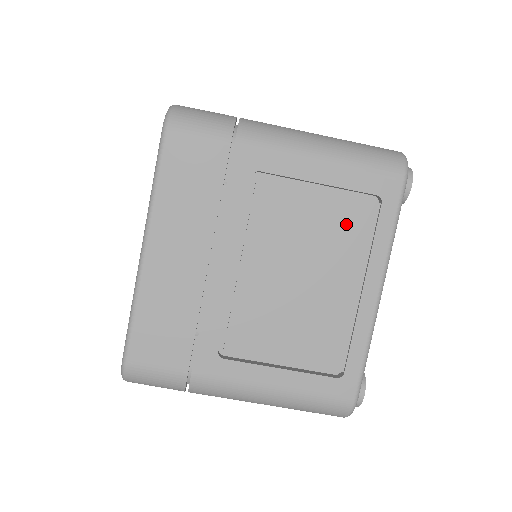
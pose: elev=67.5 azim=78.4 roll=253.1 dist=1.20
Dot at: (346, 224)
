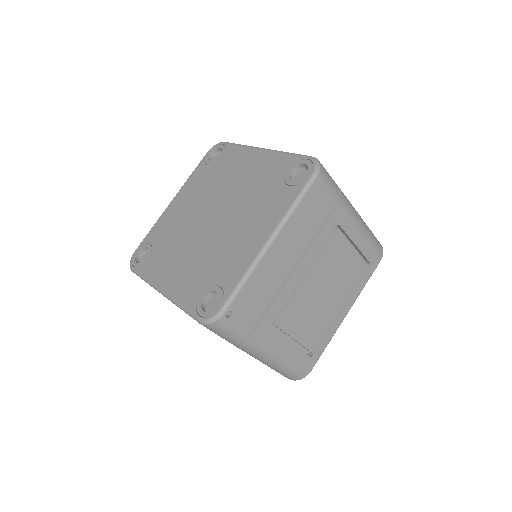
Dot at: occluded
